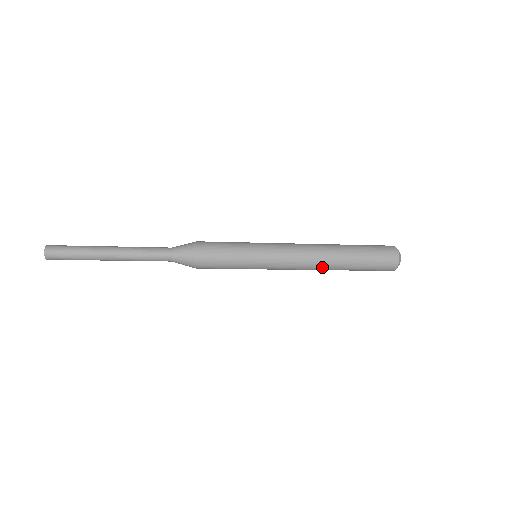
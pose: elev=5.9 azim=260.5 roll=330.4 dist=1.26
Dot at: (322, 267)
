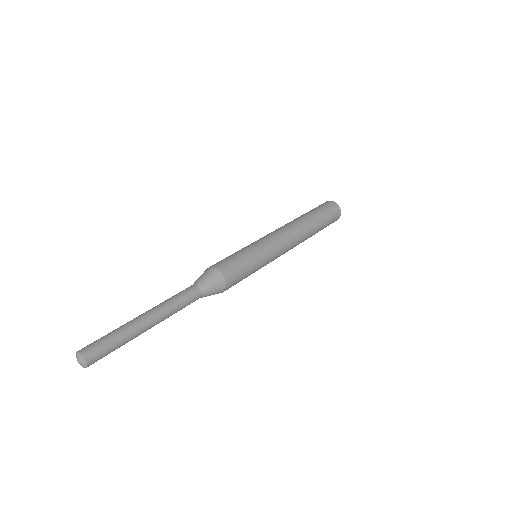
Dot at: (303, 237)
